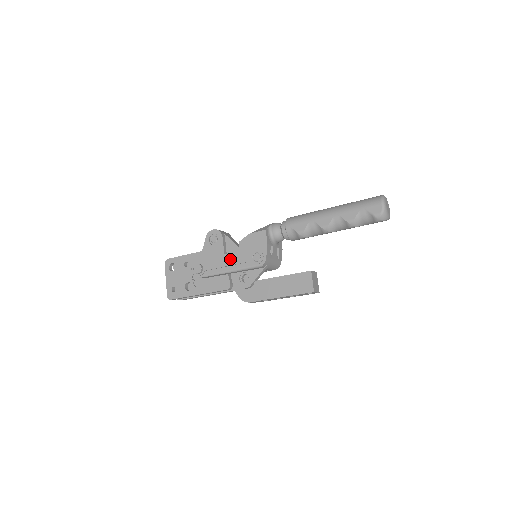
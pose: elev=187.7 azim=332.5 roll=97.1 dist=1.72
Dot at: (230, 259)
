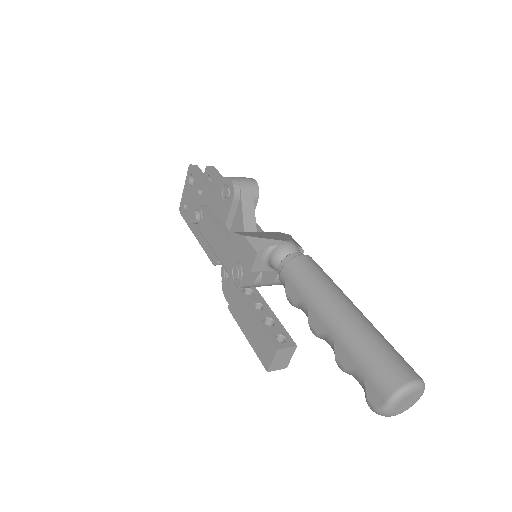
Dot at: (218, 242)
